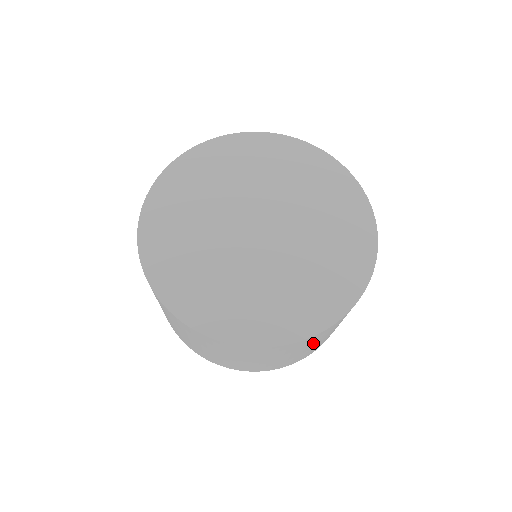
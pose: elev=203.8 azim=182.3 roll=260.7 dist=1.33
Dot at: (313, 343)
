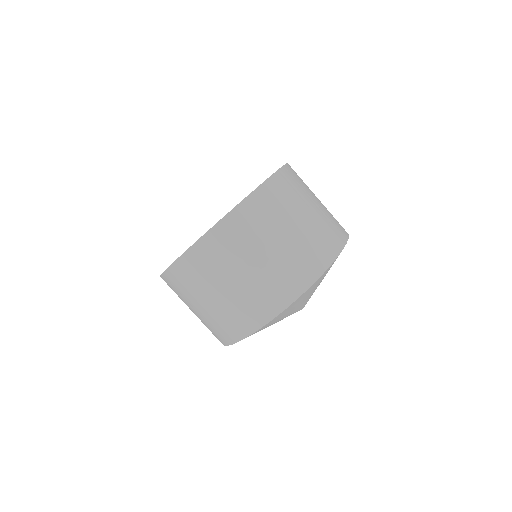
Dot at: (297, 200)
